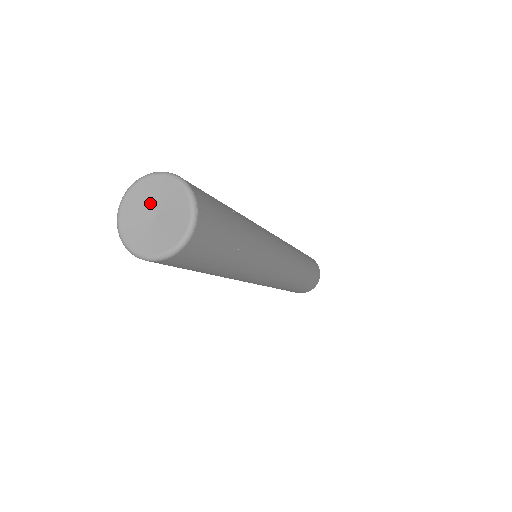
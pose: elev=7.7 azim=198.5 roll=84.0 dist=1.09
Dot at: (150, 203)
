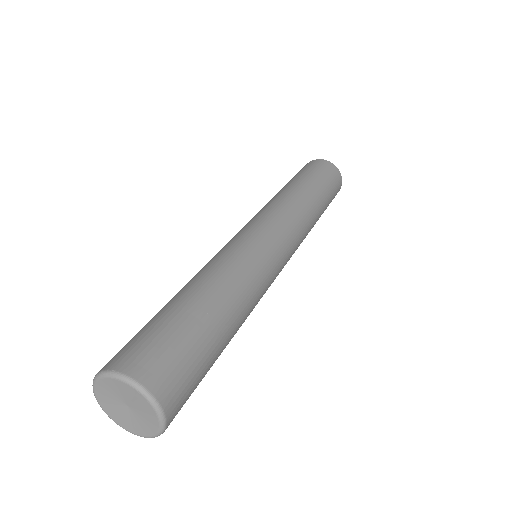
Dot at: (130, 400)
